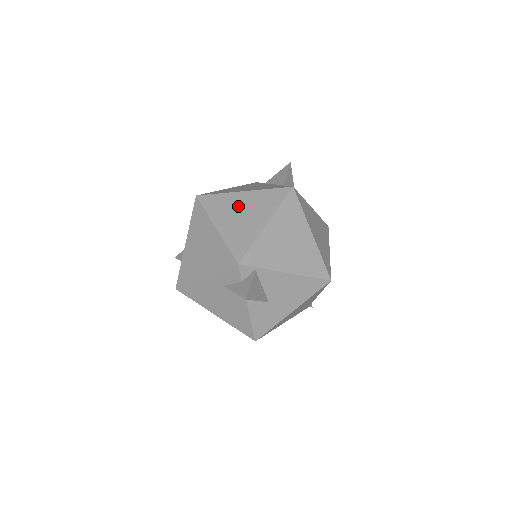
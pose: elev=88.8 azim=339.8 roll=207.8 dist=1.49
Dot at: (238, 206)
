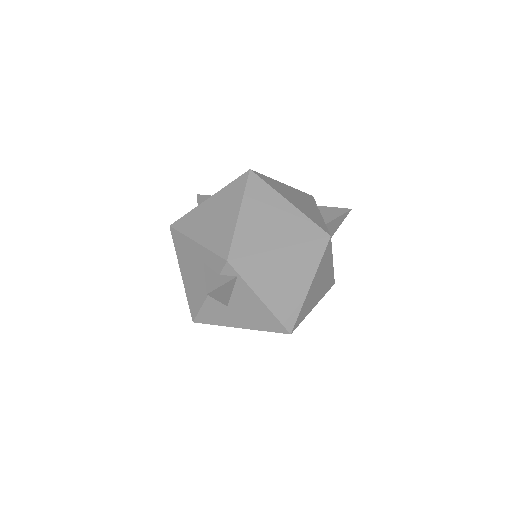
Dot at: (273, 211)
